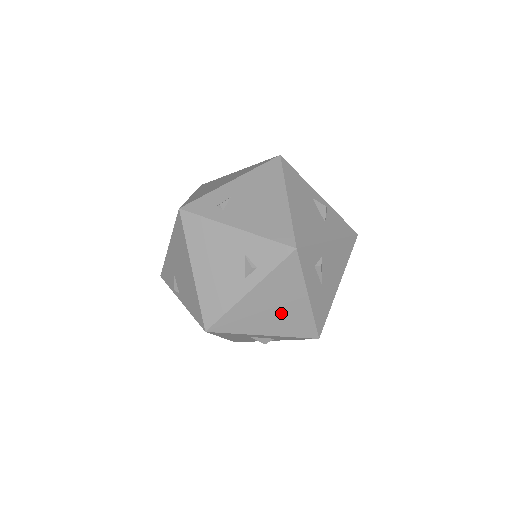
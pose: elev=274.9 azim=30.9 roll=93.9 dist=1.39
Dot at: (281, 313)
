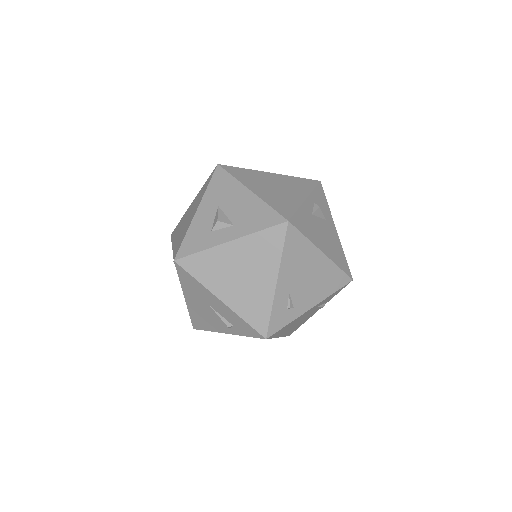
Dot at: occluded
